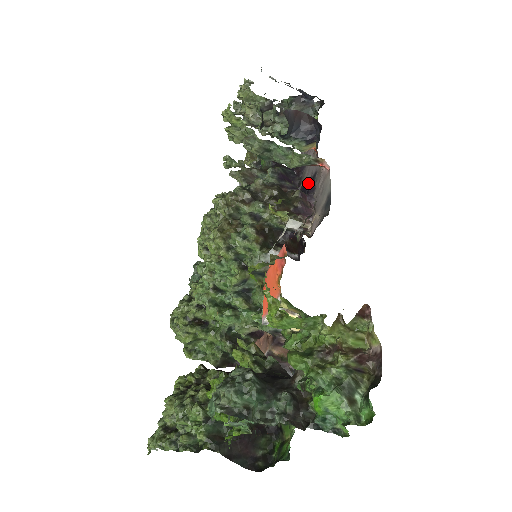
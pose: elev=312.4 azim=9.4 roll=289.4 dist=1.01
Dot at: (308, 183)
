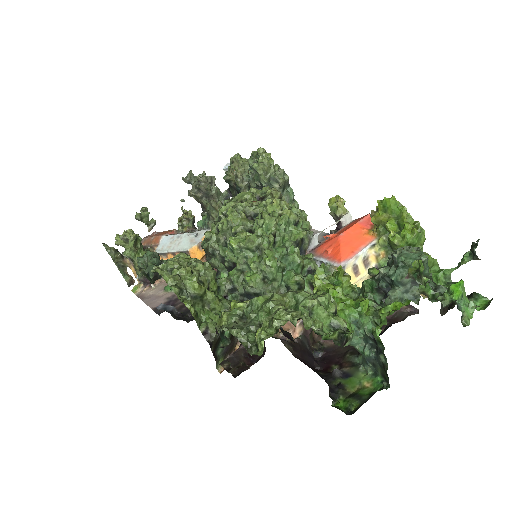
Dot at: occluded
